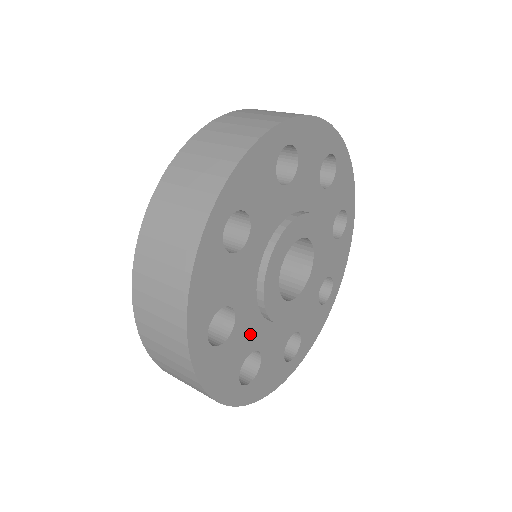
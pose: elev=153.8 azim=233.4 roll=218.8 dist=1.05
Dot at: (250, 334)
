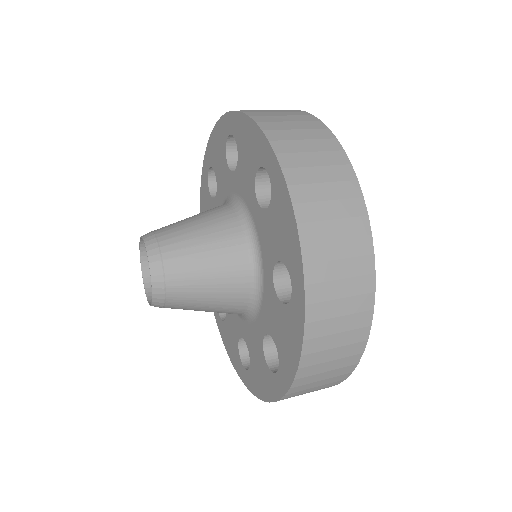
Dot at: occluded
